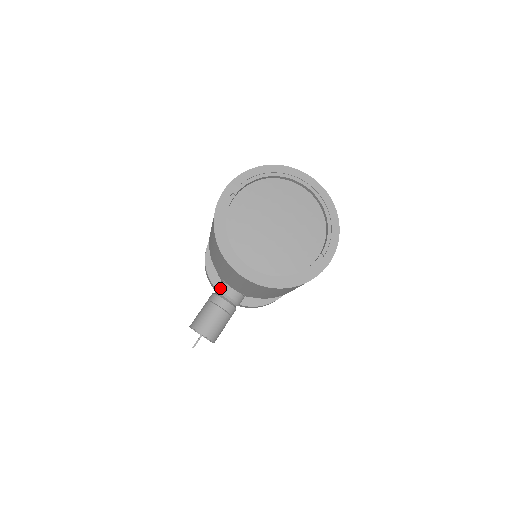
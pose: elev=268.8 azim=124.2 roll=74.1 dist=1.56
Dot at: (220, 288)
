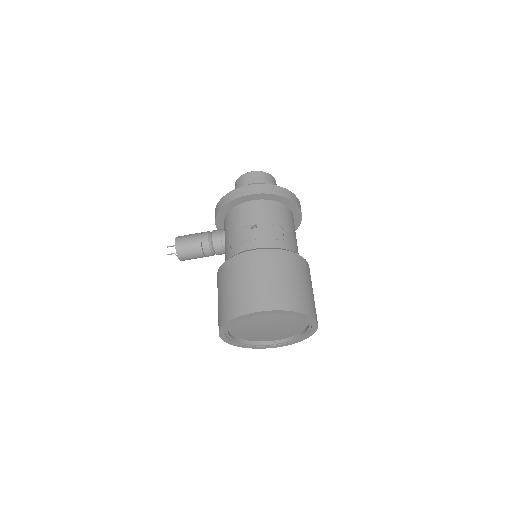
Dot at: (215, 245)
